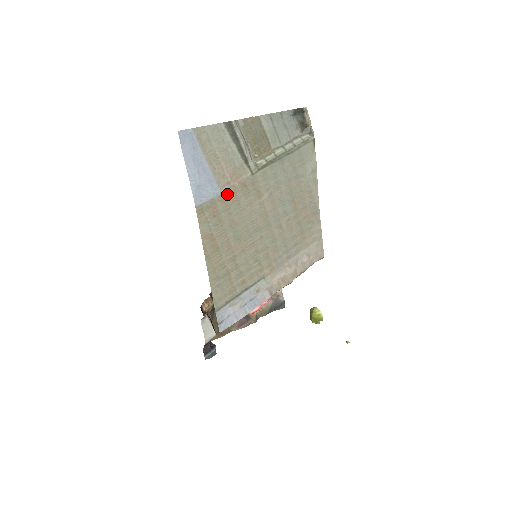
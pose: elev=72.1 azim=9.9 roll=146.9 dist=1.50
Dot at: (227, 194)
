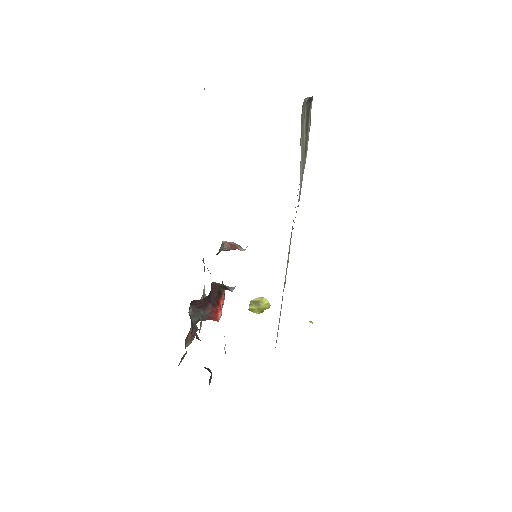
Dot at: occluded
